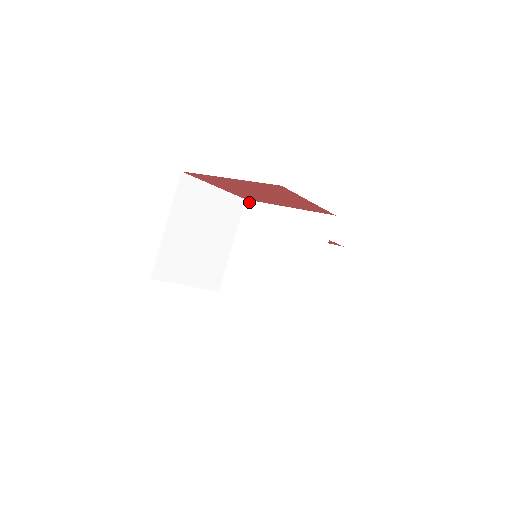
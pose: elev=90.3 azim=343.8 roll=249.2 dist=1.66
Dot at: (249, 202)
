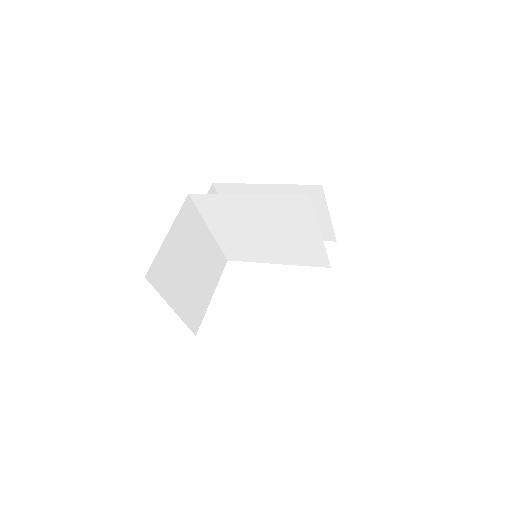
Dot at: (195, 196)
